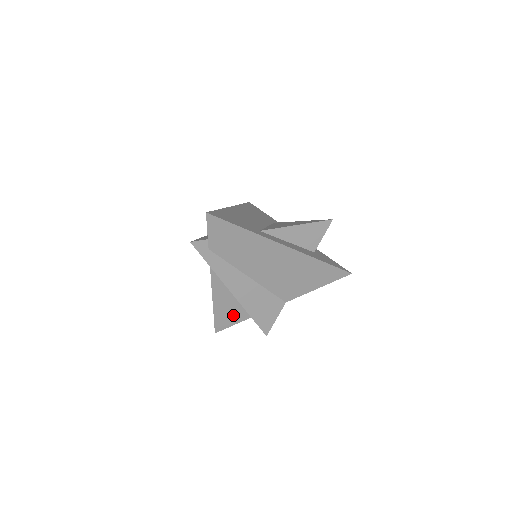
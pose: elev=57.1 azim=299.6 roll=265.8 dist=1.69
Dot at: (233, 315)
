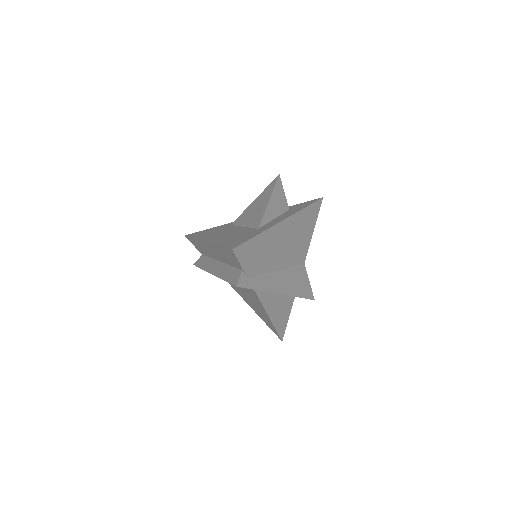
Dot at: (284, 313)
